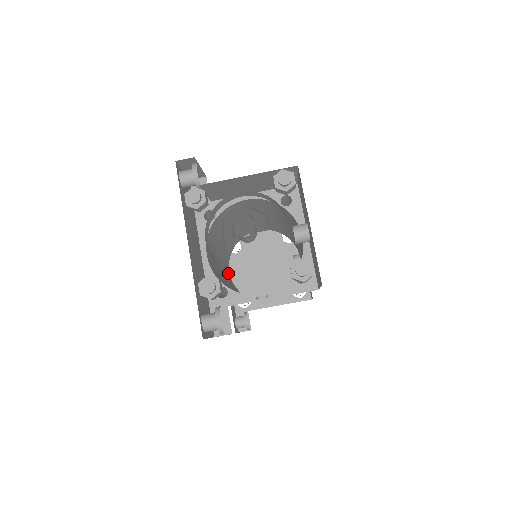
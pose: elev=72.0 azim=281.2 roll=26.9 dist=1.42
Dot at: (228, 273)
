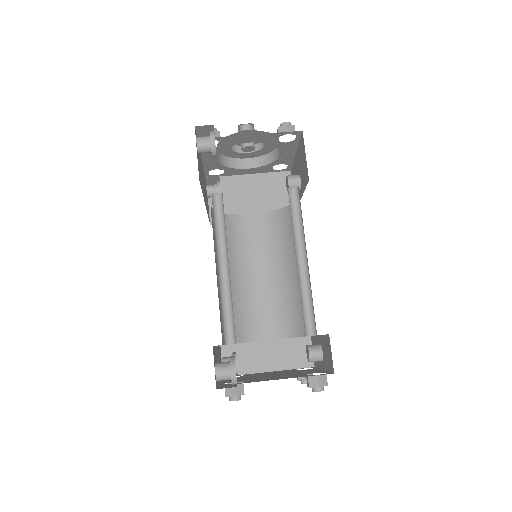
Dot at: occluded
